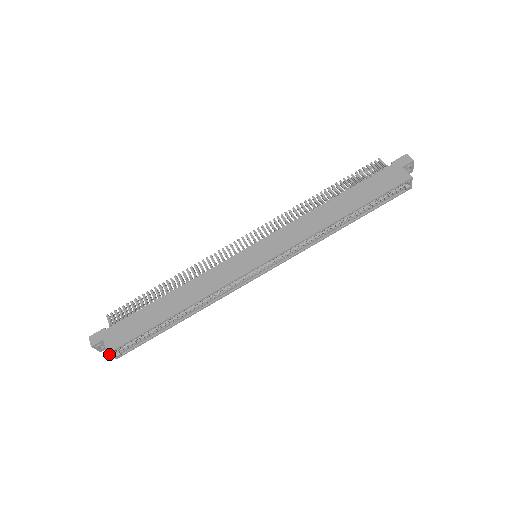
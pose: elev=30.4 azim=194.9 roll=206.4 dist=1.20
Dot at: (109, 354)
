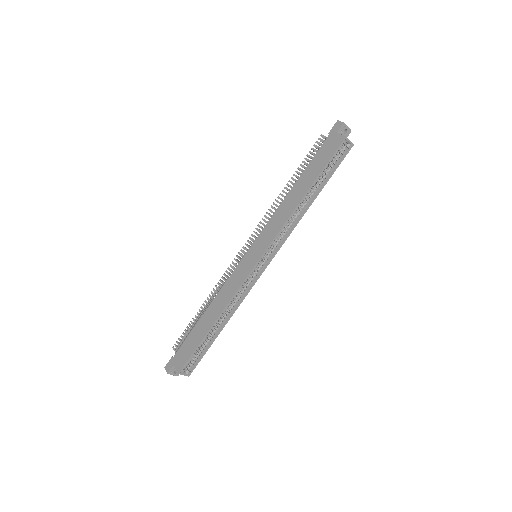
Dot at: (180, 374)
